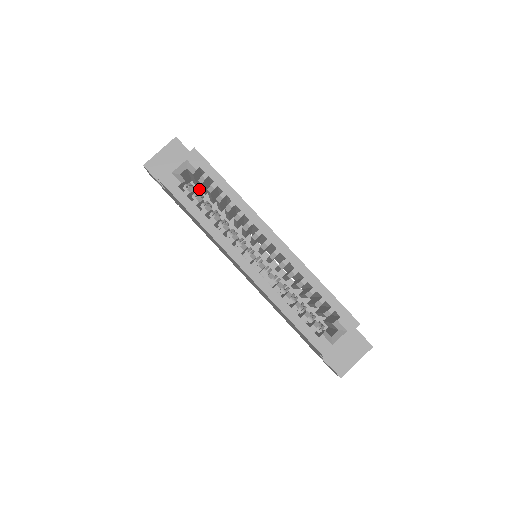
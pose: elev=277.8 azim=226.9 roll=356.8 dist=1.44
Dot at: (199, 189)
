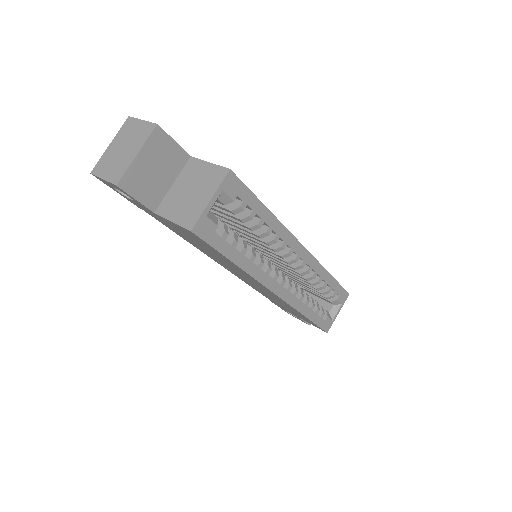
Dot at: occluded
